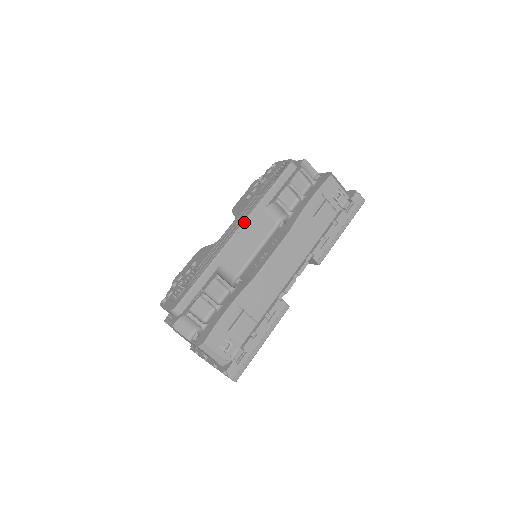
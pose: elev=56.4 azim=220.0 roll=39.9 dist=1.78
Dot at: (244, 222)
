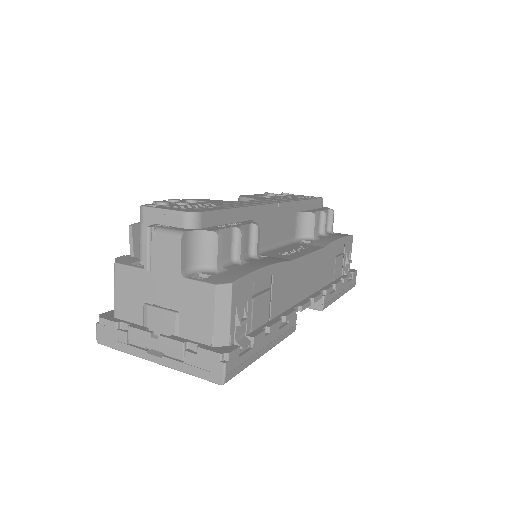
Dot at: (284, 203)
